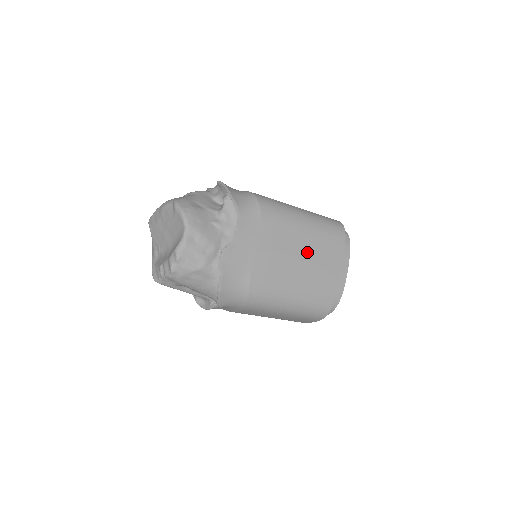
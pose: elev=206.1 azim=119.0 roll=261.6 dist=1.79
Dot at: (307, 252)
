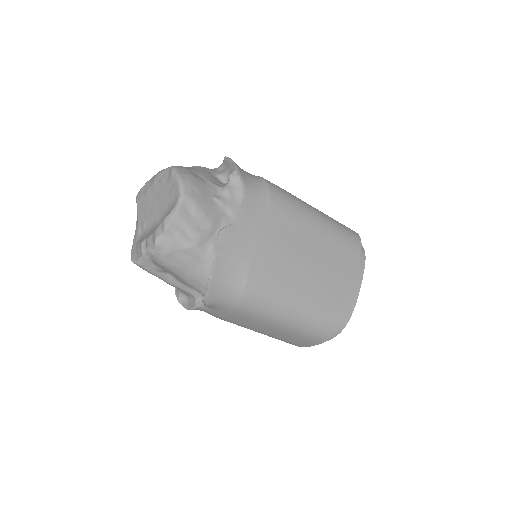
Dot at: (318, 254)
